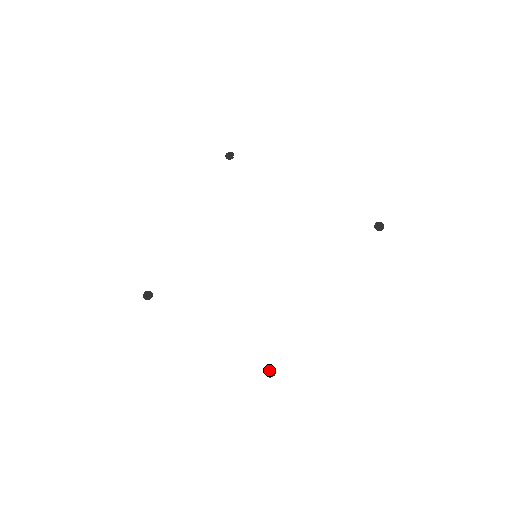
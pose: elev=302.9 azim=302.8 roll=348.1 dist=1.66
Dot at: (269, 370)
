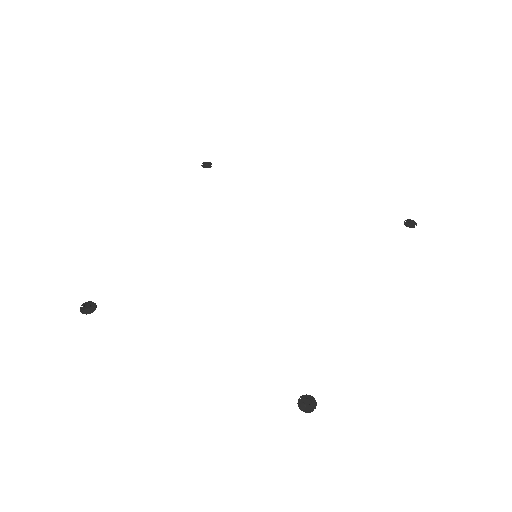
Dot at: (304, 401)
